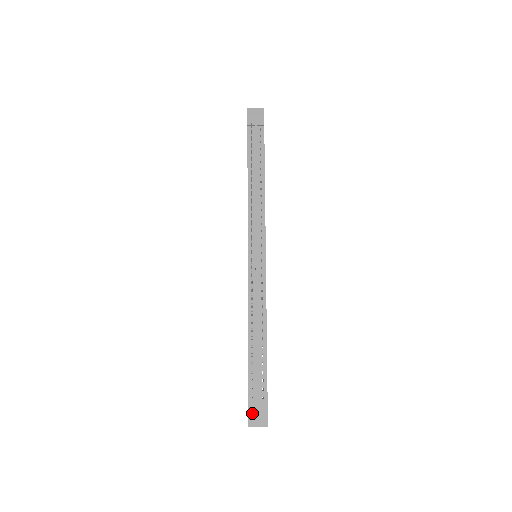
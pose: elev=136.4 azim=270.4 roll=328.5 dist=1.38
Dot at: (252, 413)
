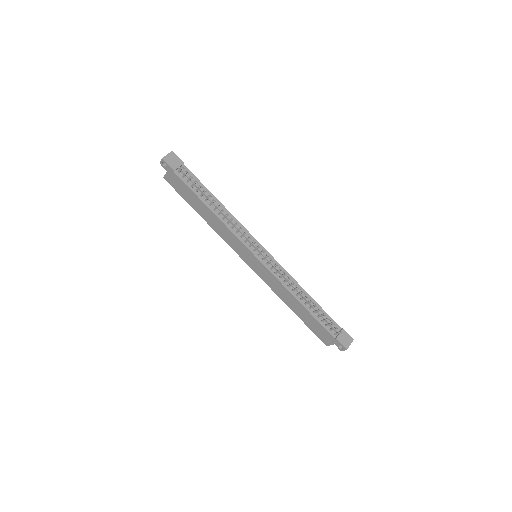
Dot at: (342, 341)
